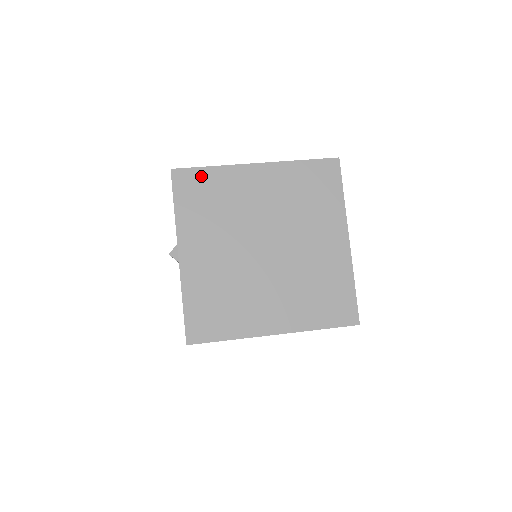
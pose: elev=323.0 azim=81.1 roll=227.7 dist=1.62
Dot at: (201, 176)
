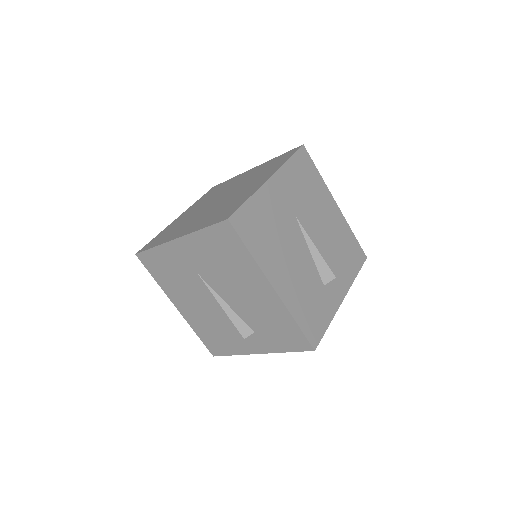
Dot at: (222, 184)
